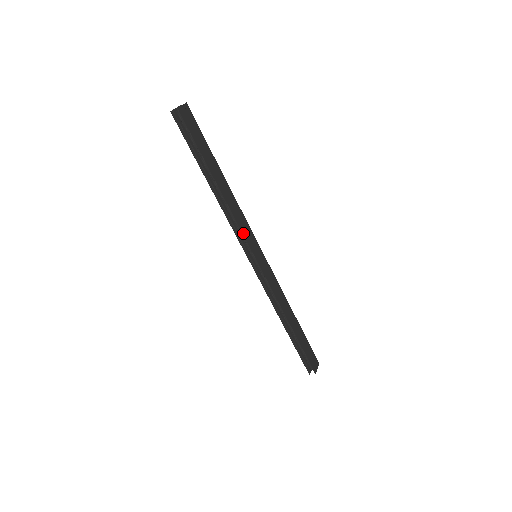
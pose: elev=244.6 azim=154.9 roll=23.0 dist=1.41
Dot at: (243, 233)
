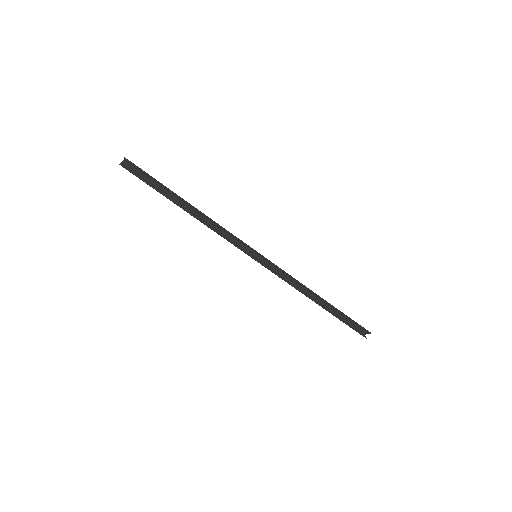
Dot at: (236, 237)
